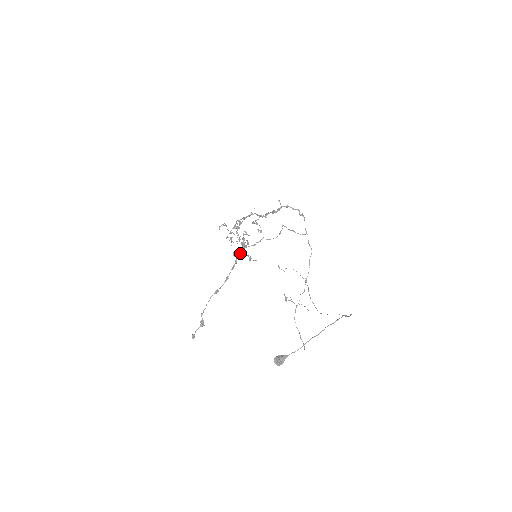
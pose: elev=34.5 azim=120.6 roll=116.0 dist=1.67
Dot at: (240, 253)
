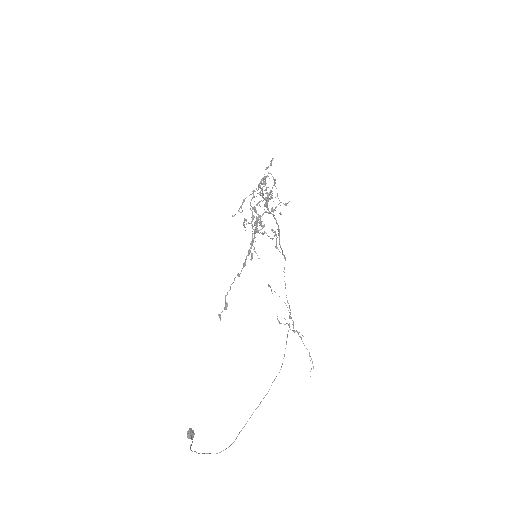
Dot at: occluded
